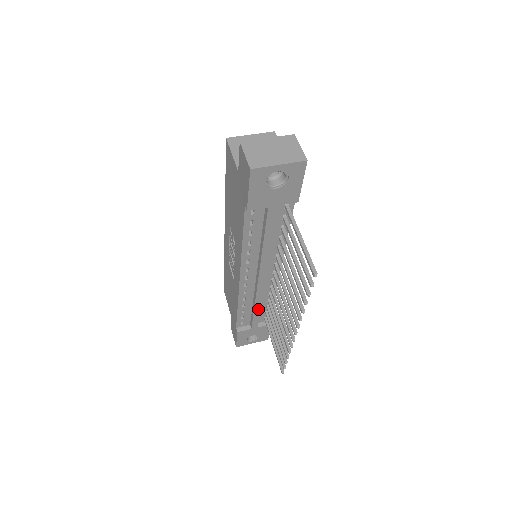
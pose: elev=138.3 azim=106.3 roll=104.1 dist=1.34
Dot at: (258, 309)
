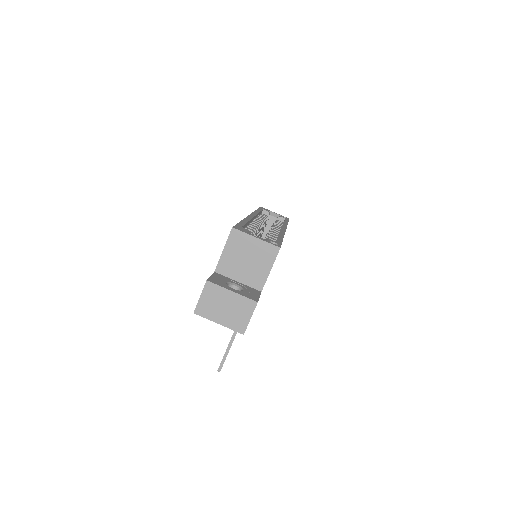
Dot at: occluded
